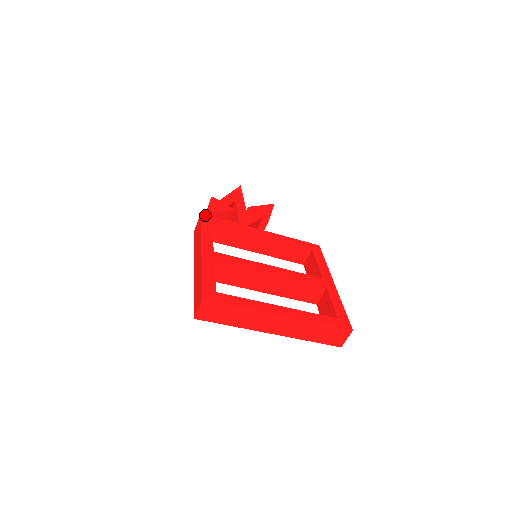
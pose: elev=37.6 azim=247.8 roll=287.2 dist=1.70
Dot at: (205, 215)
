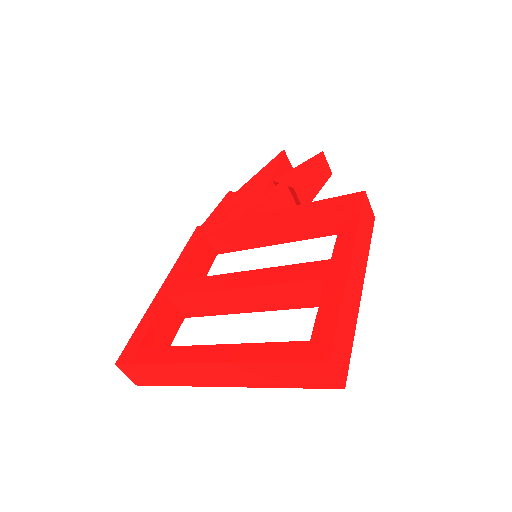
Dot at: (201, 226)
